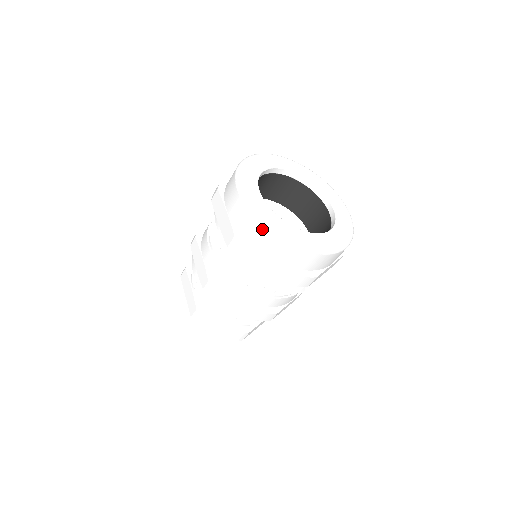
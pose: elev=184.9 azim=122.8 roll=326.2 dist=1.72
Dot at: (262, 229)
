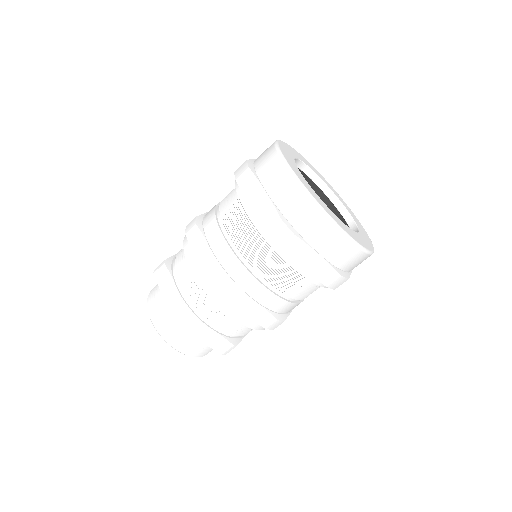
Dot at: (317, 214)
